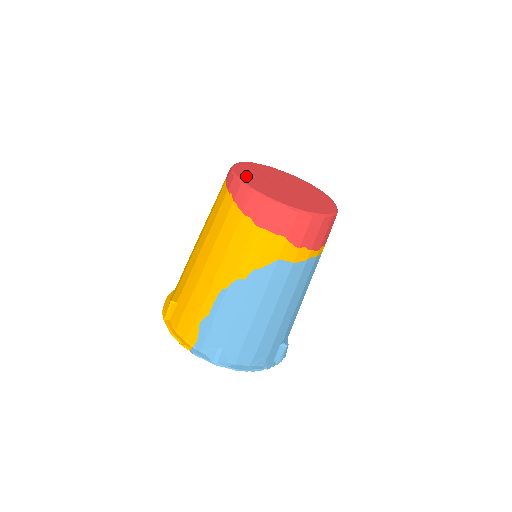
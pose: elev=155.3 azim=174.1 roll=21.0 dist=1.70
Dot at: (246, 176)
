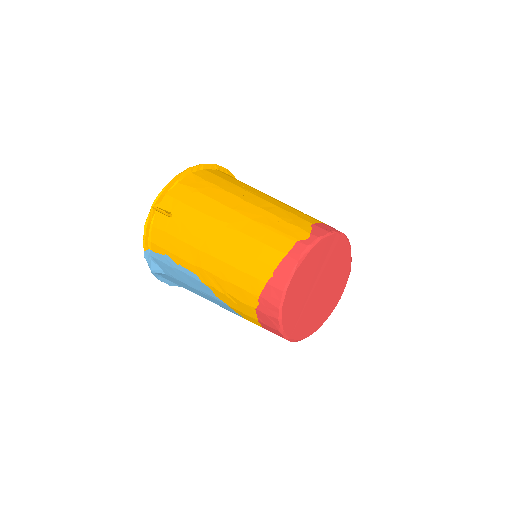
Dot at: (300, 276)
